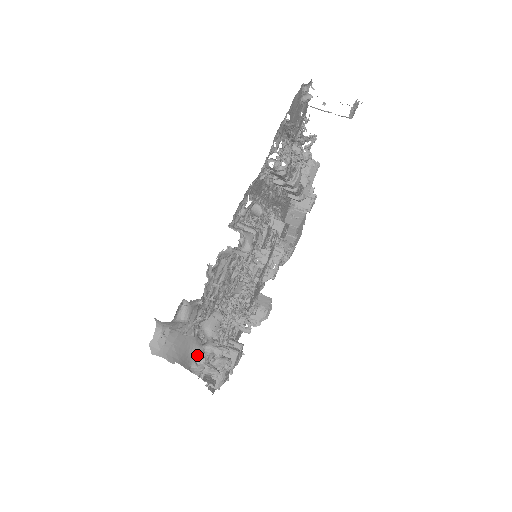
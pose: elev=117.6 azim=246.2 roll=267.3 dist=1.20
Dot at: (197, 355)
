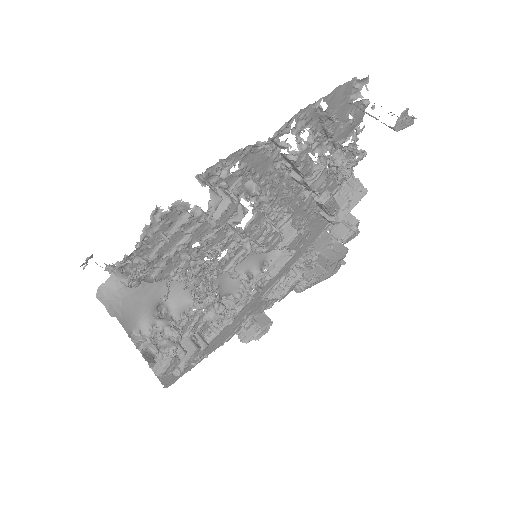
Dot at: (145, 324)
